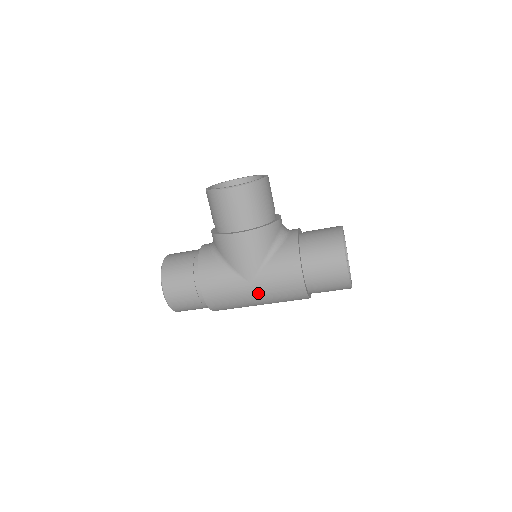
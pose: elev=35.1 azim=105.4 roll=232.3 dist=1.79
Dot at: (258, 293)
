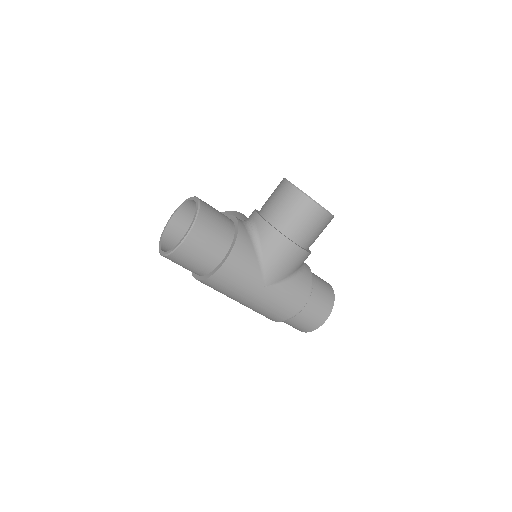
Dot at: (259, 297)
